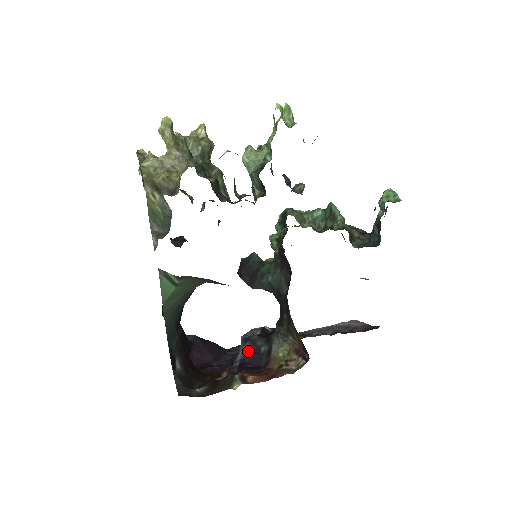
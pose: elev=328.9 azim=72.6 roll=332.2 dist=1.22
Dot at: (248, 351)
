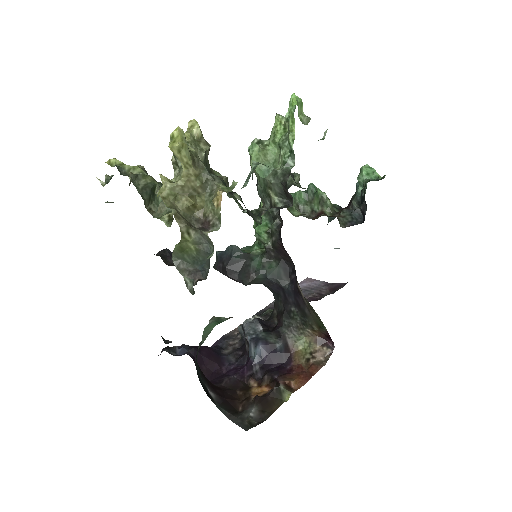
Dot at: (264, 352)
